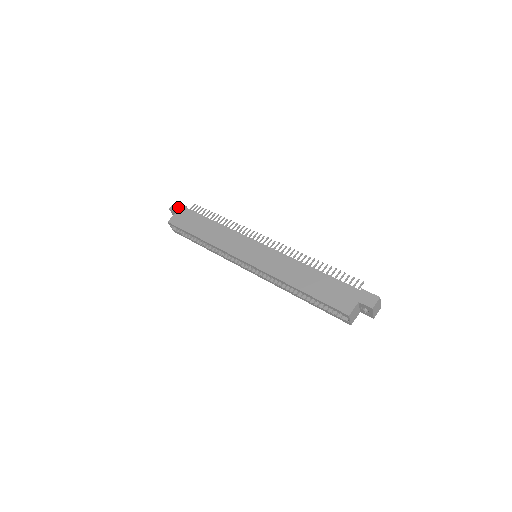
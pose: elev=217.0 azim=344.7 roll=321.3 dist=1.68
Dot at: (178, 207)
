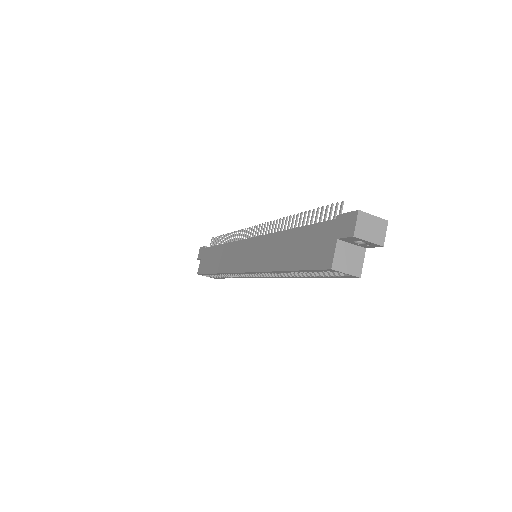
Dot at: (201, 252)
